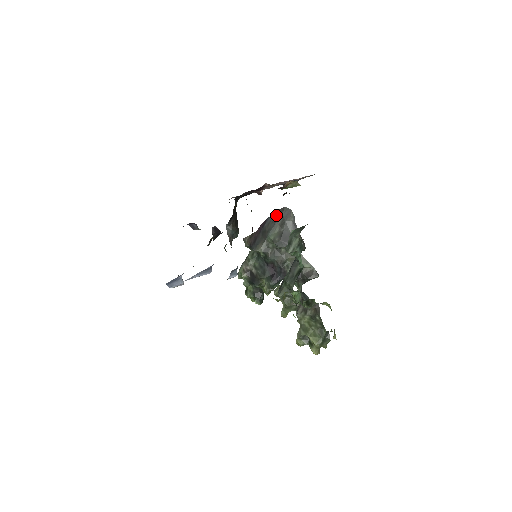
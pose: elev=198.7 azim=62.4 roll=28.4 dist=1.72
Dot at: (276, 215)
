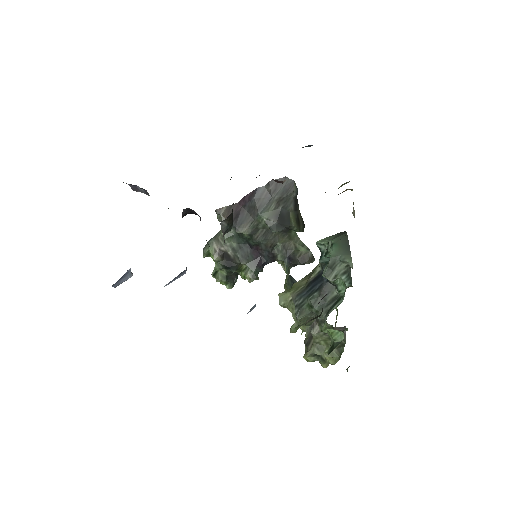
Dot at: (272, 187)
